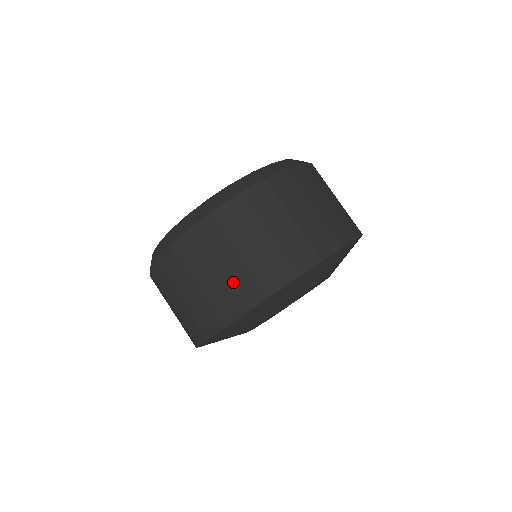
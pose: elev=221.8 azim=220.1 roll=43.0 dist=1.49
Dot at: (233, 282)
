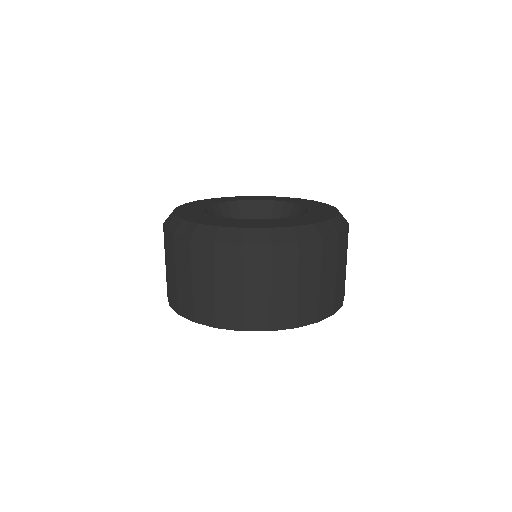
Dot at: (250, 305)
